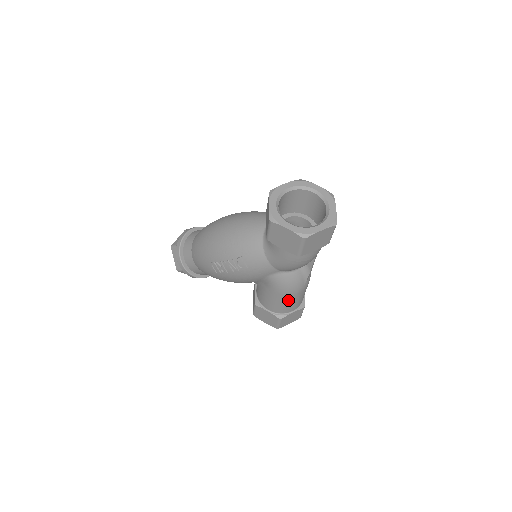
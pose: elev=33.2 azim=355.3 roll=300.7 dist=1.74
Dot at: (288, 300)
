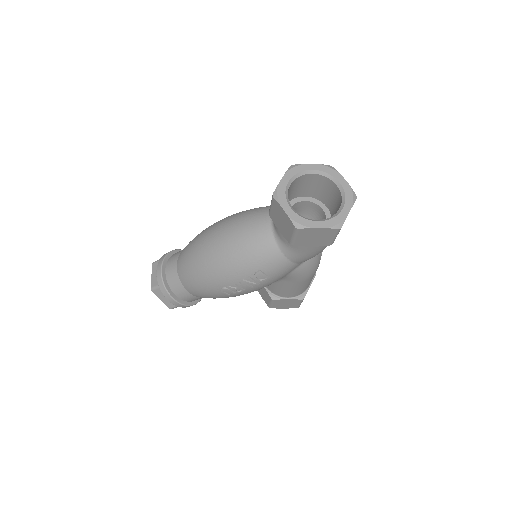
Dot at: (309, 281)
